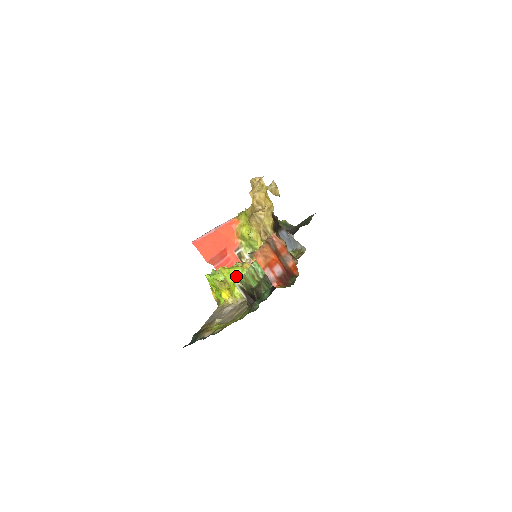
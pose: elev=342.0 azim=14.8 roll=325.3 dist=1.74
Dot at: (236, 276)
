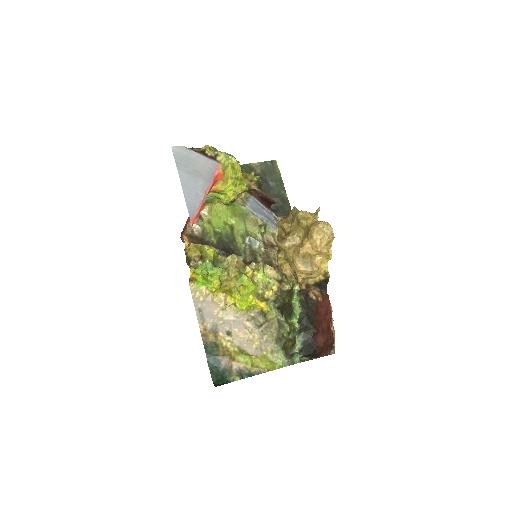
Dot at: (252, 295)
